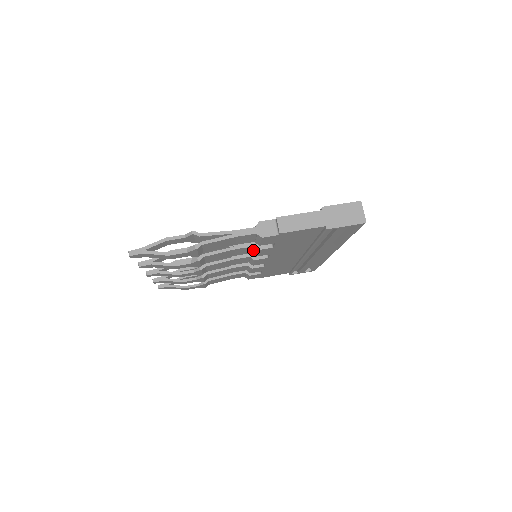
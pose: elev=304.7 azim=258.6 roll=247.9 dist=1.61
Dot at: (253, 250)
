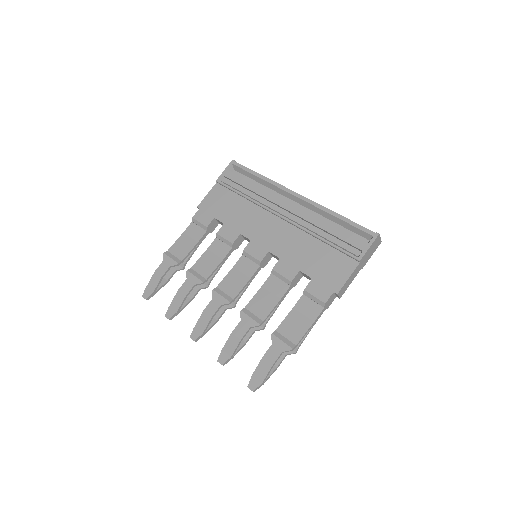
Dot at: occluded
